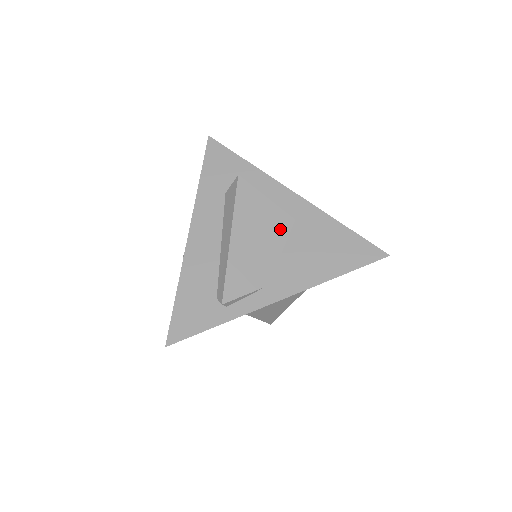
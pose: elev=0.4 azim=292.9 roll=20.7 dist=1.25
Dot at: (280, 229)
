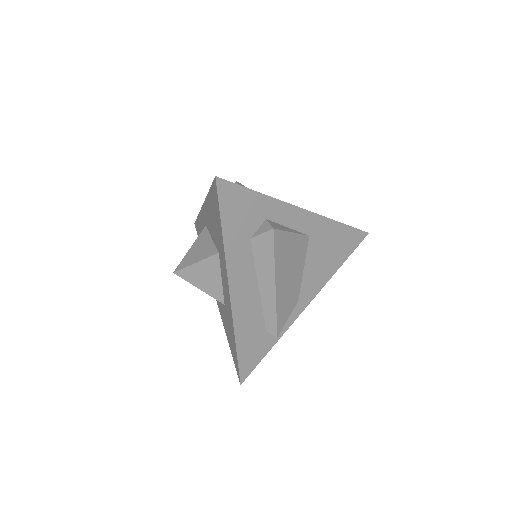
Dot at: (302, 252)
